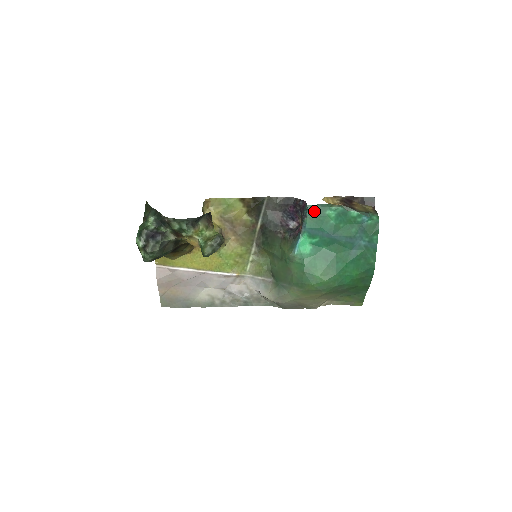
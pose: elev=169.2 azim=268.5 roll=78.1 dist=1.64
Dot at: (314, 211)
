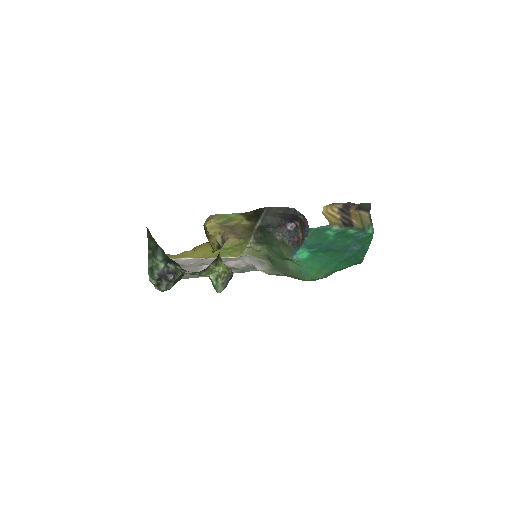
Dot at: (315, 232)
